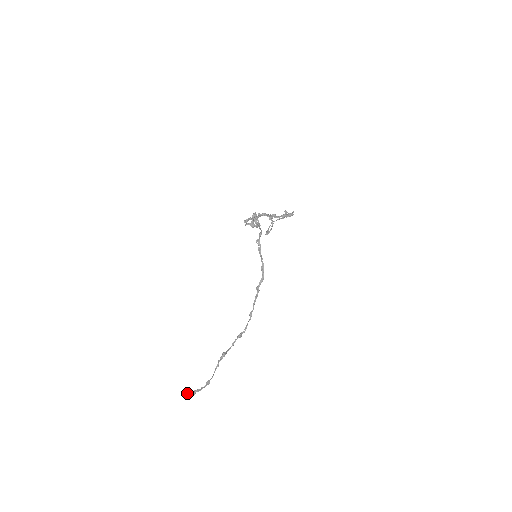
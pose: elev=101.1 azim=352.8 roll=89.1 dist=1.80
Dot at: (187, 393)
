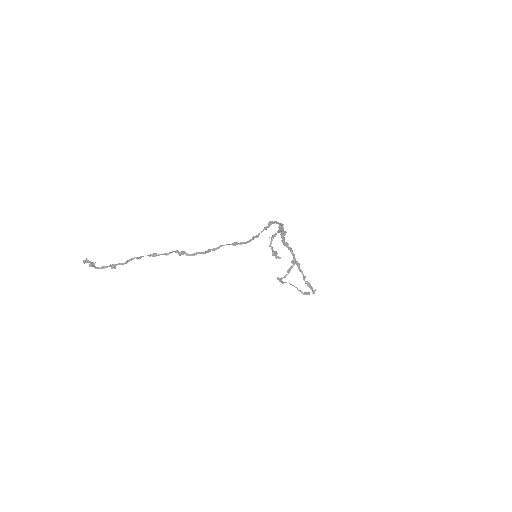
Dot at: (87, 259)
